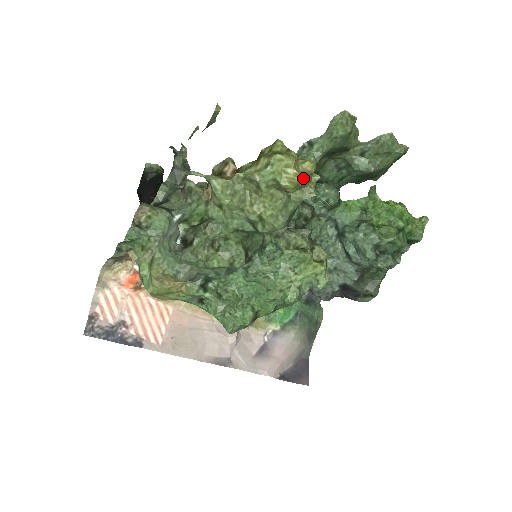
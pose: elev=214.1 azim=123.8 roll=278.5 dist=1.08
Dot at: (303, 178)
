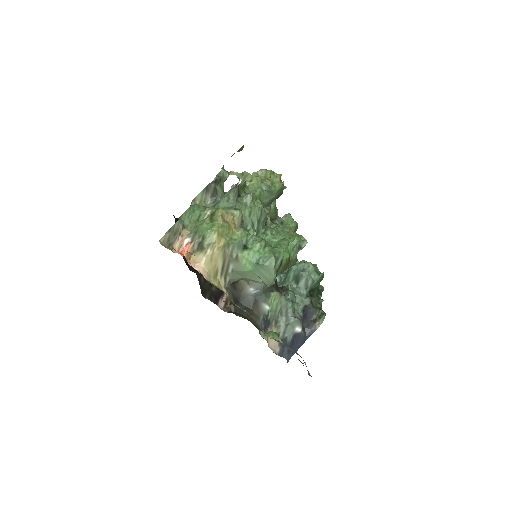
Dot at: (280, 180)
